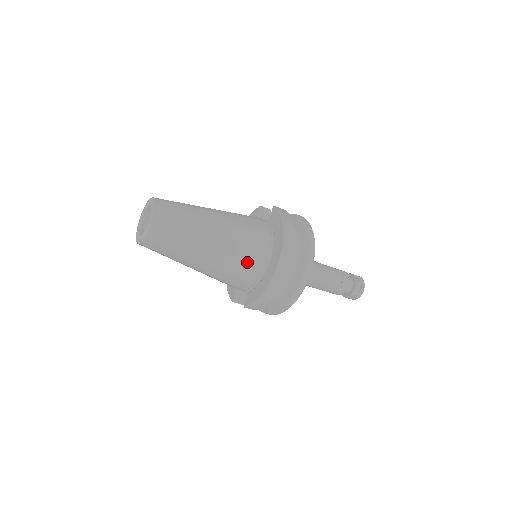
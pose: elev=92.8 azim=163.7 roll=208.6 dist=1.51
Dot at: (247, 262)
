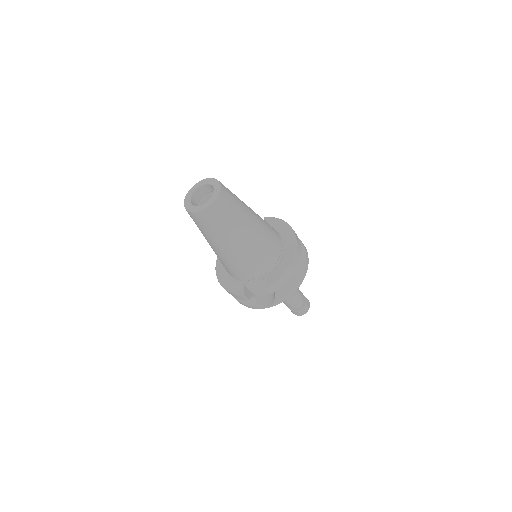
Dot at: (273, 243)
